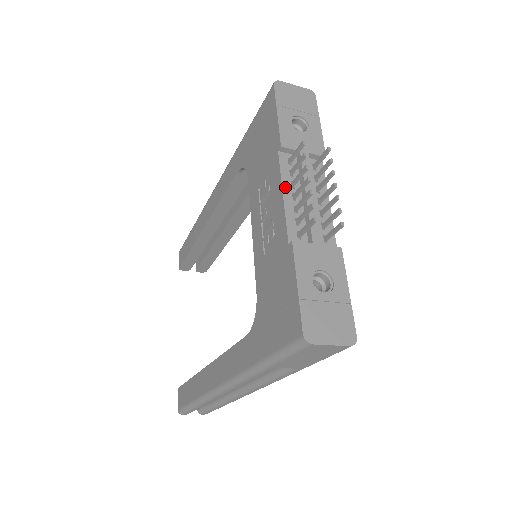
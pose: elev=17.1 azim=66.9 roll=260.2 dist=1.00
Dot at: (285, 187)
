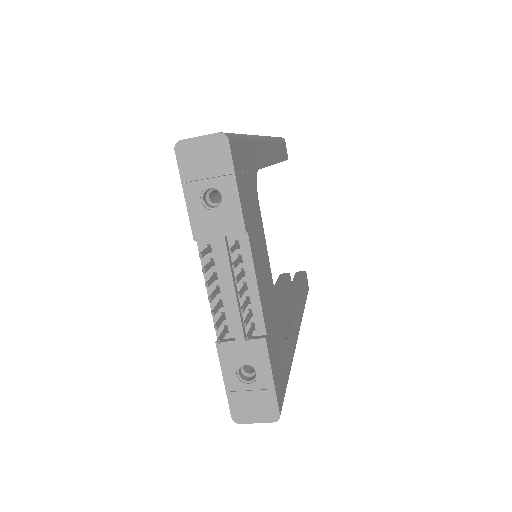
Dot at: occluded
